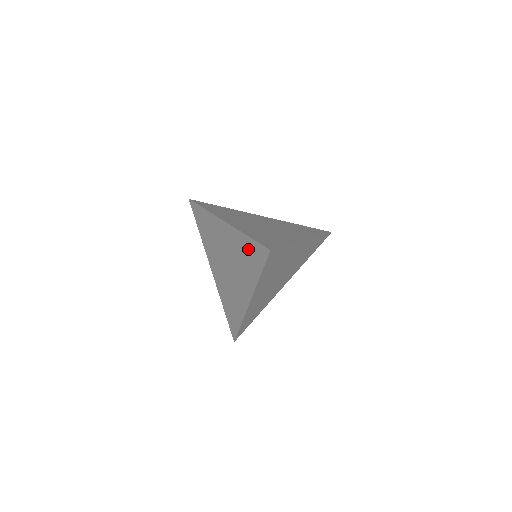
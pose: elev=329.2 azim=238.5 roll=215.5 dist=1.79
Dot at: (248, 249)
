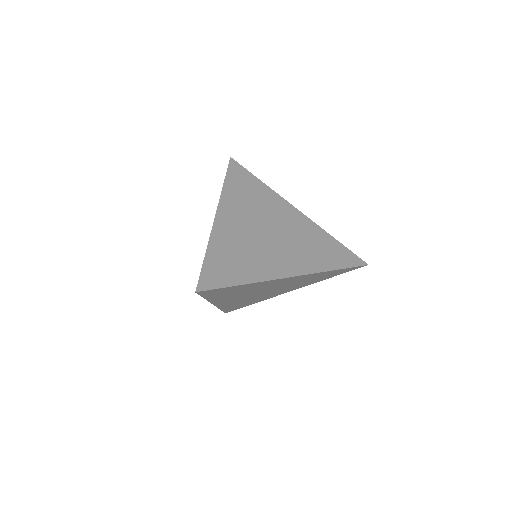
Dot at: occluded
